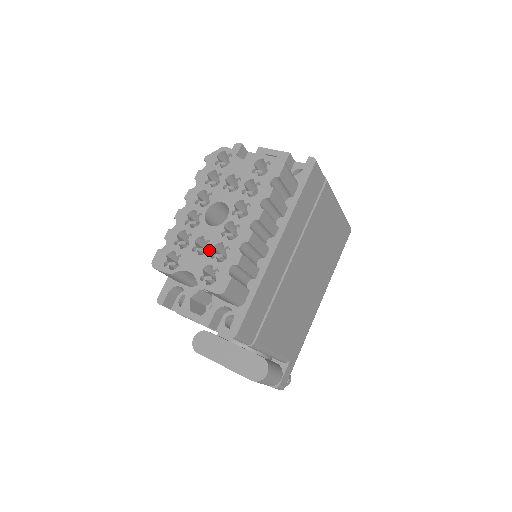
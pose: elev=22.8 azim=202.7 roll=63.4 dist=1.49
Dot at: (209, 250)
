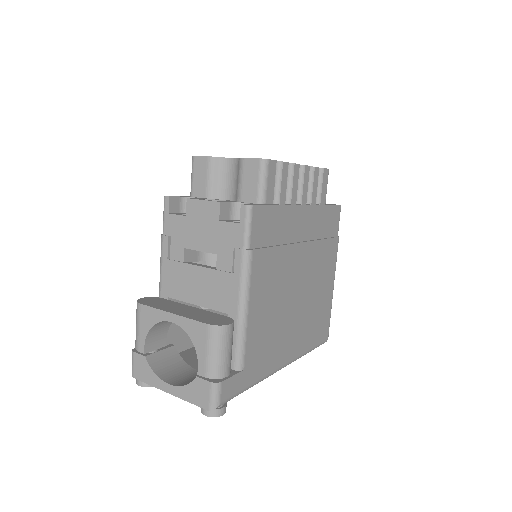
Dot at: occluded
